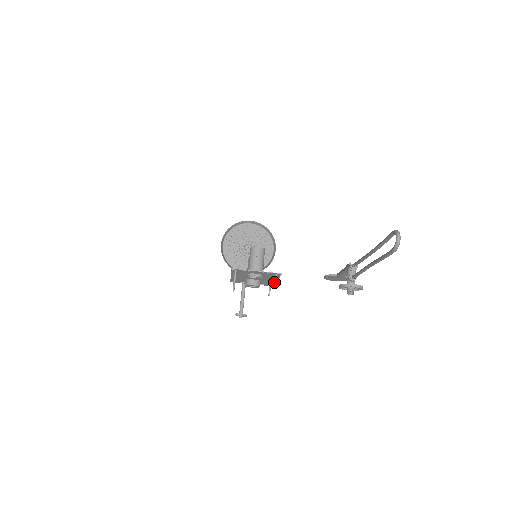
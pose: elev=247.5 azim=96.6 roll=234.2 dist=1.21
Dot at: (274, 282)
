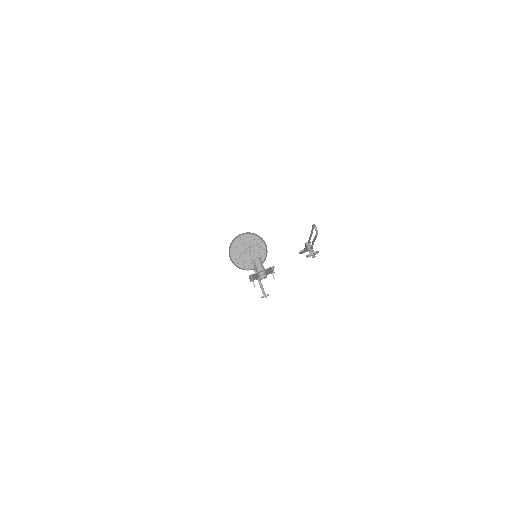
Dot at: occluded
